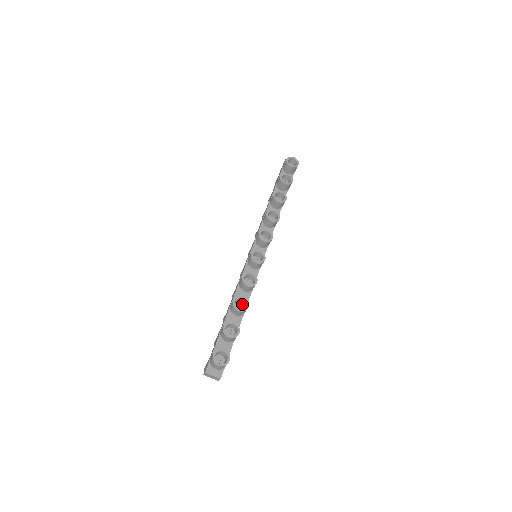
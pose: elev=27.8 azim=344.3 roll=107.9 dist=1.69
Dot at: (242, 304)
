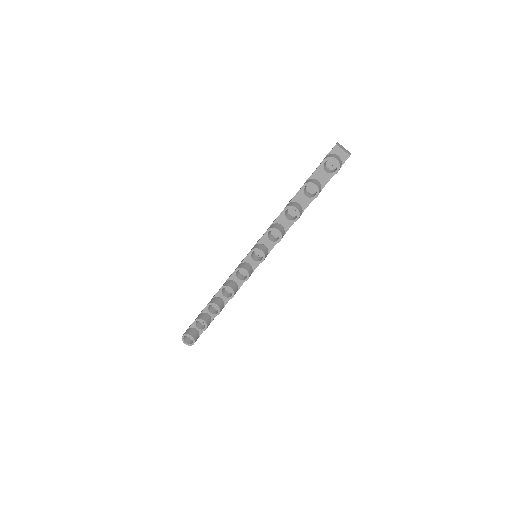
Dot at: occluded
